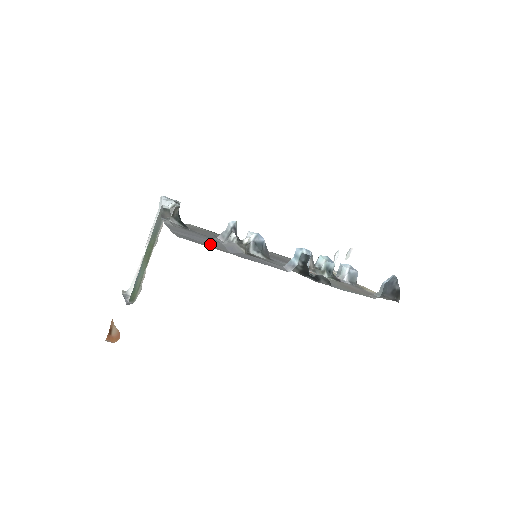
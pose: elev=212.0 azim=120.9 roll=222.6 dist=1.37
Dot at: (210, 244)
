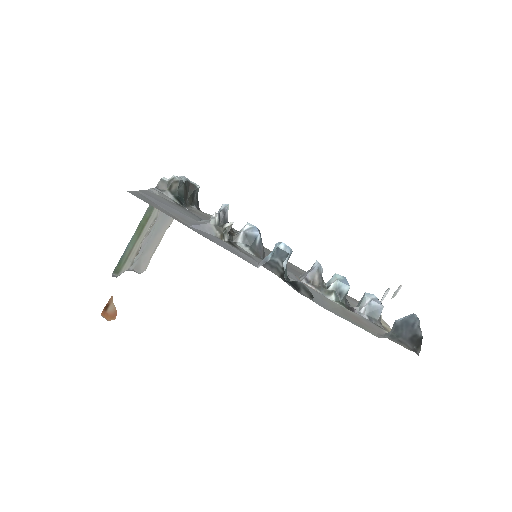
Dot at: (173, 213)
